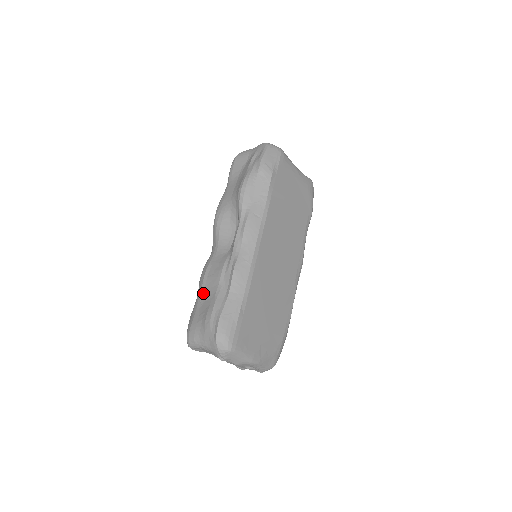
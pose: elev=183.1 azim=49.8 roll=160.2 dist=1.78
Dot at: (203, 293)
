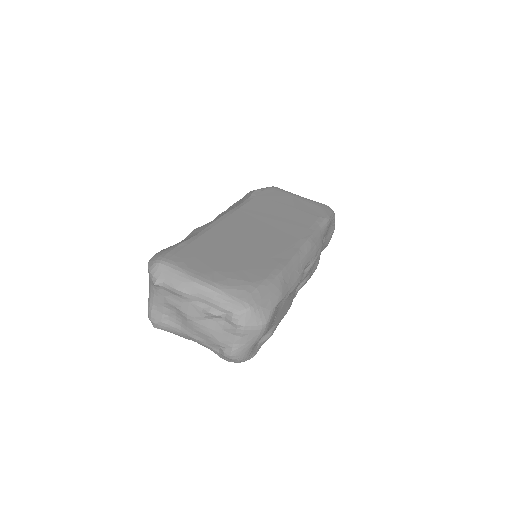
Dot at: occluded
